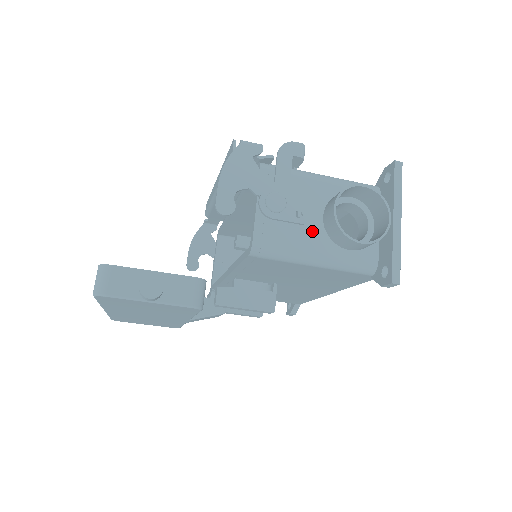
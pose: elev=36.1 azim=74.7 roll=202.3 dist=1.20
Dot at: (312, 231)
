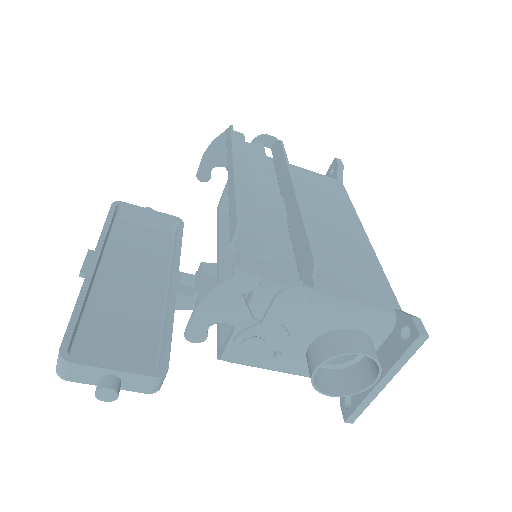
Dot at: (290, 356)
